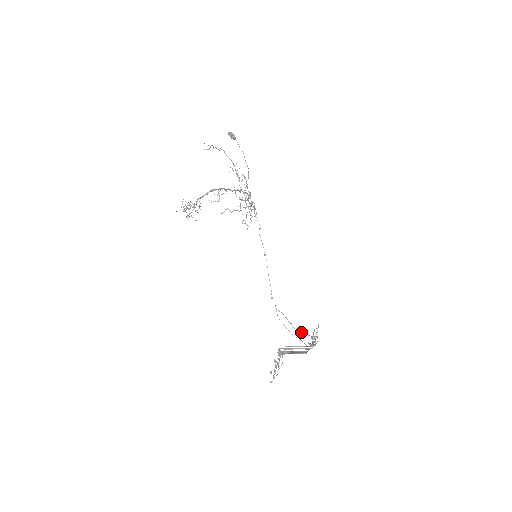
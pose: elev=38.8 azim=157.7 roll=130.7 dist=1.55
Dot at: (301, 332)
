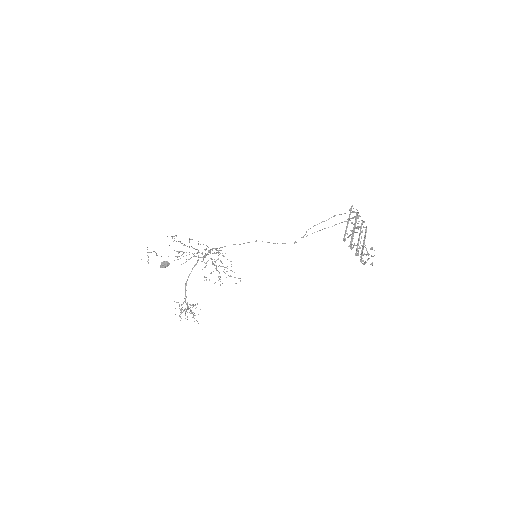
Dot at: occluded
